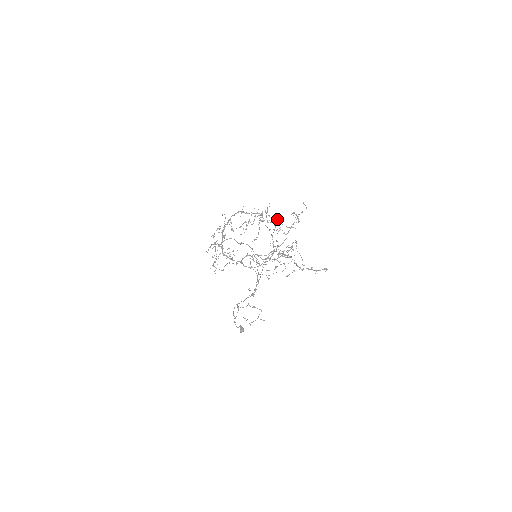
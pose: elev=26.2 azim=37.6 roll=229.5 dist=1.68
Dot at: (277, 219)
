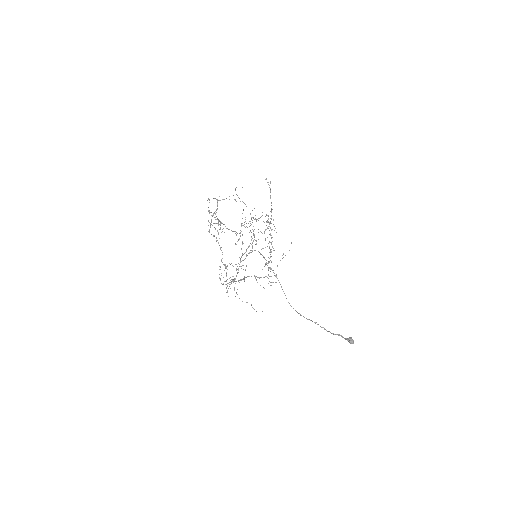
Dot at: occluded
